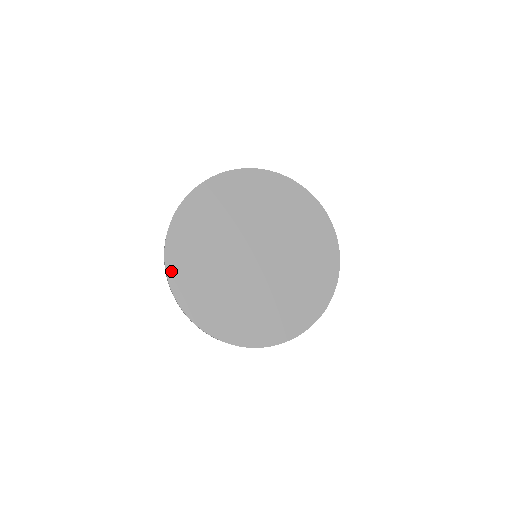
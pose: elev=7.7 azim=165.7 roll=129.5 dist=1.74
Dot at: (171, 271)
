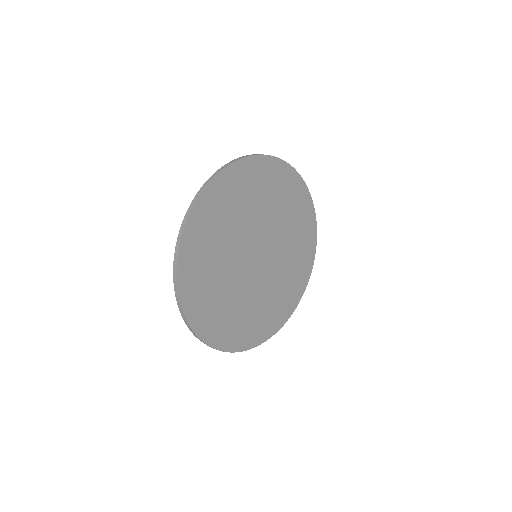
Dot at: (236, 347)
